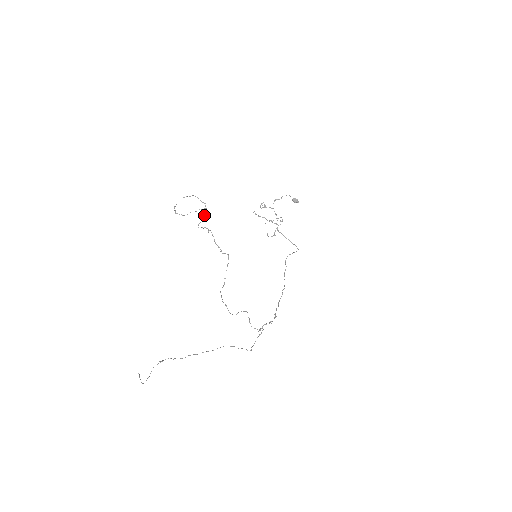
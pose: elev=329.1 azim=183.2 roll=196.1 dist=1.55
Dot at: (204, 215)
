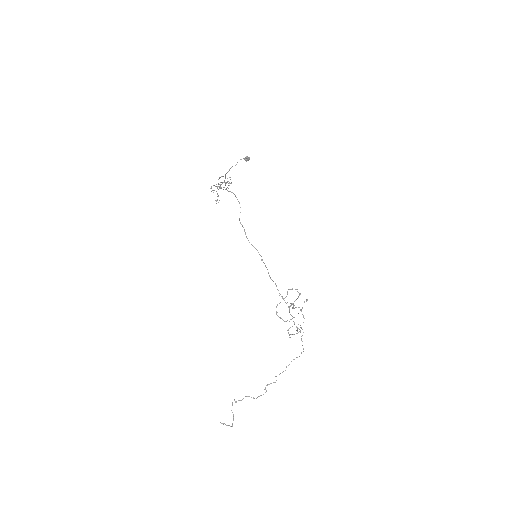
Dot at: occluded
